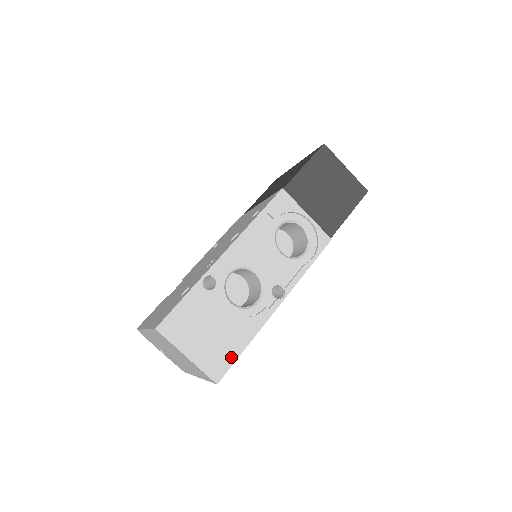
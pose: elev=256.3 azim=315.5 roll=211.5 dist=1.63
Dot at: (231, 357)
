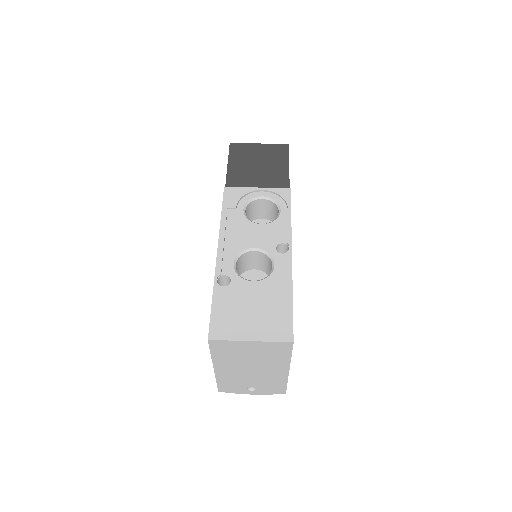
Dot at: (287, 315)
